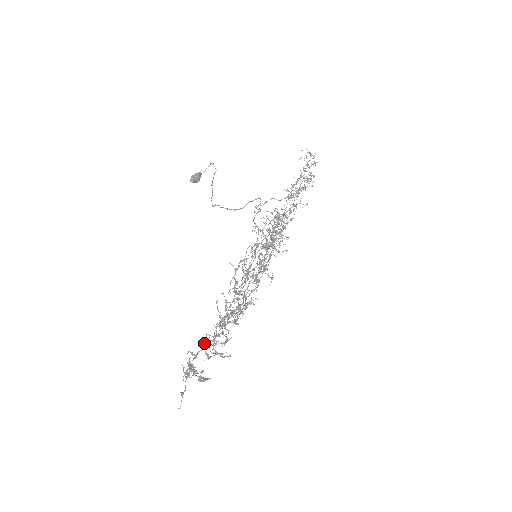
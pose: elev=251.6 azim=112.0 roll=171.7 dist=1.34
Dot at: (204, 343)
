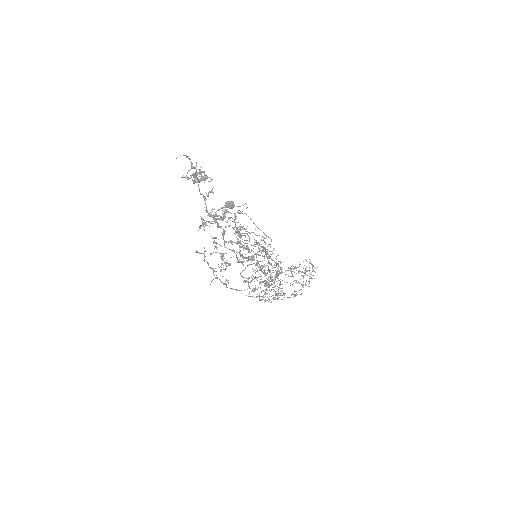
Dot at: occluded
